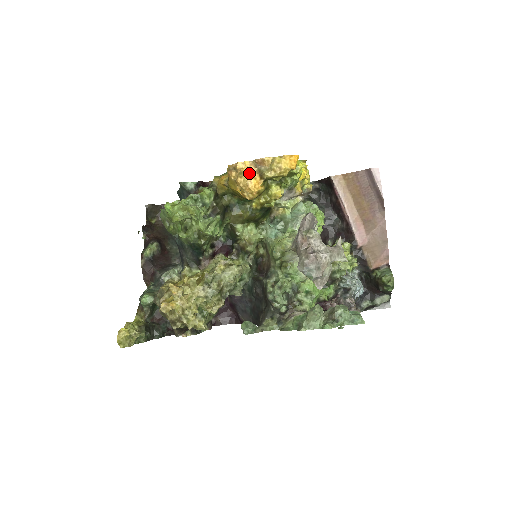
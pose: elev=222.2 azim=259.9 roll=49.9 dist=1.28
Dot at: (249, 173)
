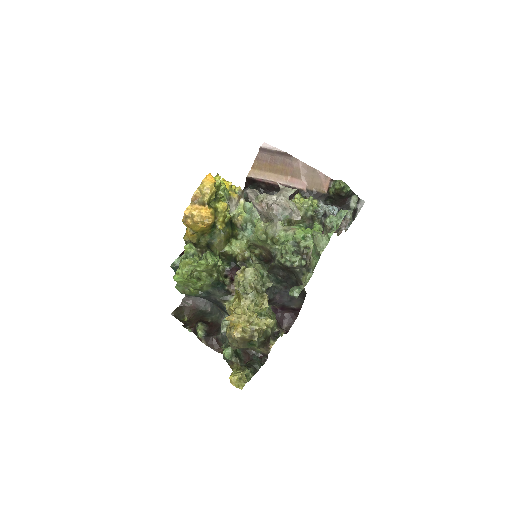
Dot at: (196, 210)
